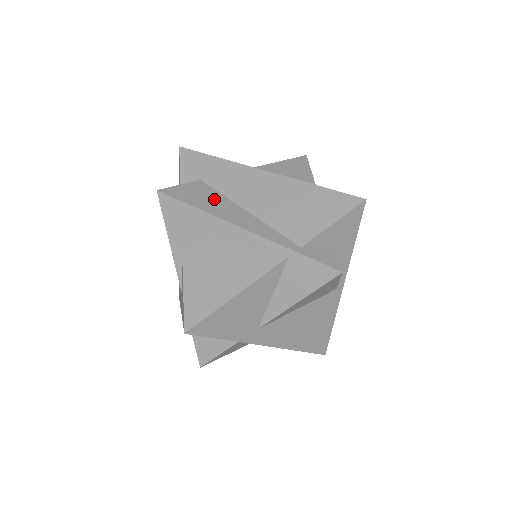
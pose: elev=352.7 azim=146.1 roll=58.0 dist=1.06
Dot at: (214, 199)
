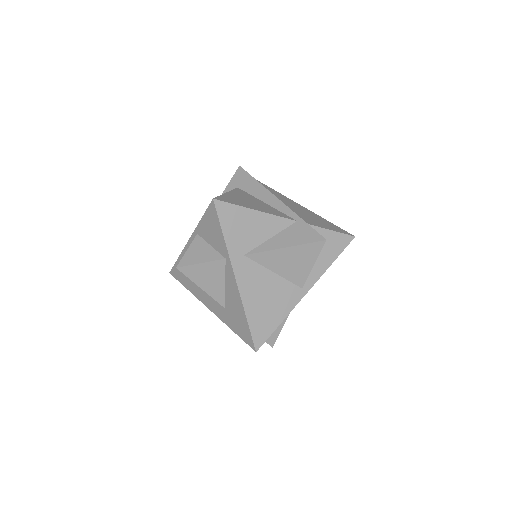
Dot at: occluded
